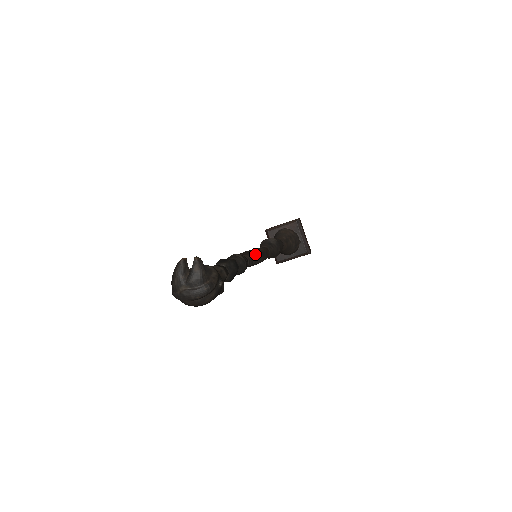
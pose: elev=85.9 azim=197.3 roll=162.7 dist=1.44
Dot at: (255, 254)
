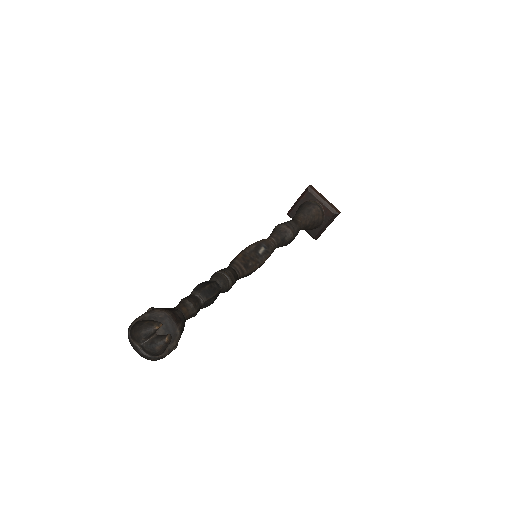
Dot at: (250, 272)
